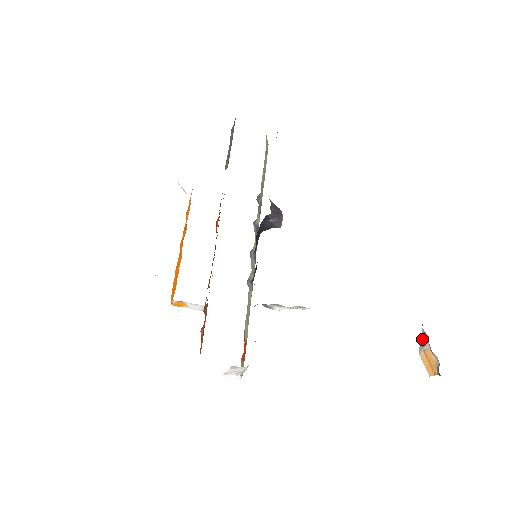
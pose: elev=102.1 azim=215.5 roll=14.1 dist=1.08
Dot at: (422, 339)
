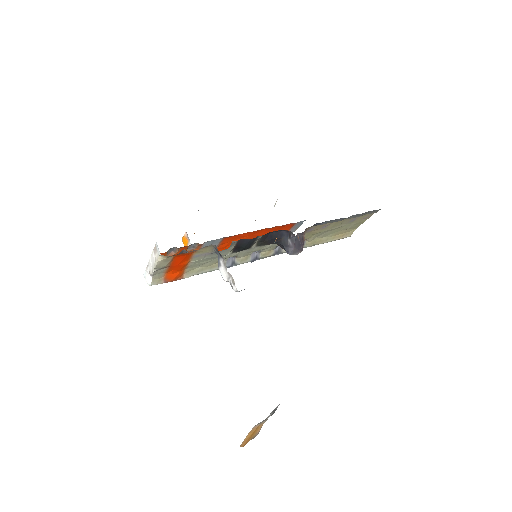
Dot at: (270, 414)
